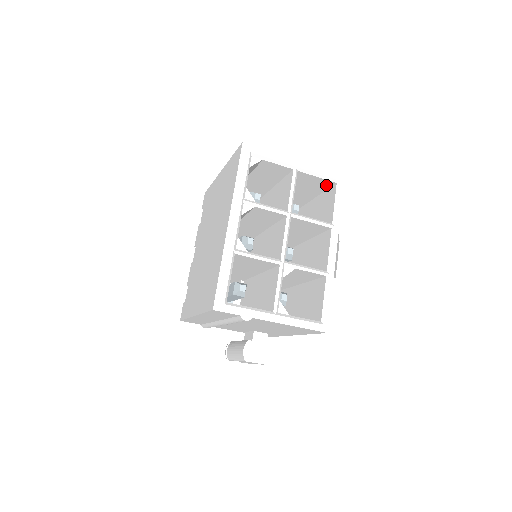
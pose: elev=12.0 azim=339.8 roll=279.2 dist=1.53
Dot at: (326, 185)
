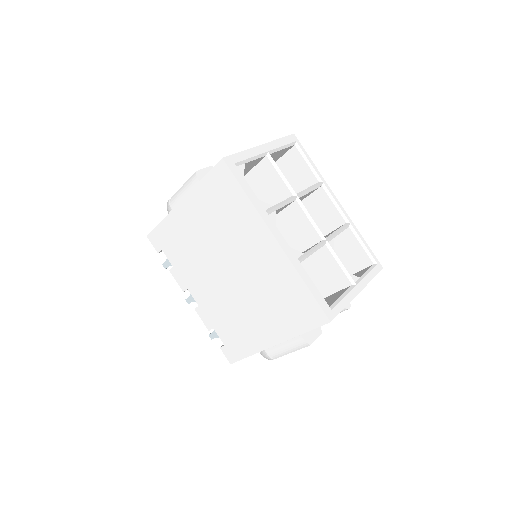
Dot at: (284, 152)
